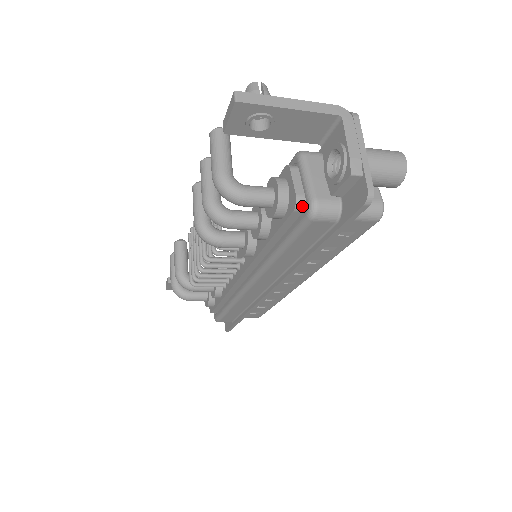
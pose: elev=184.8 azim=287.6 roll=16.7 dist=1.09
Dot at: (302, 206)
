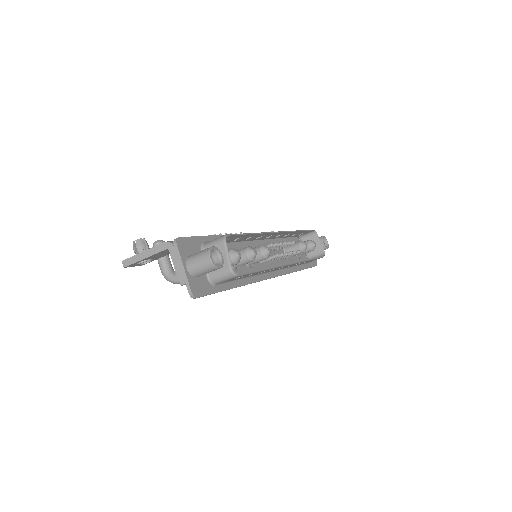
Dot at: occluded
